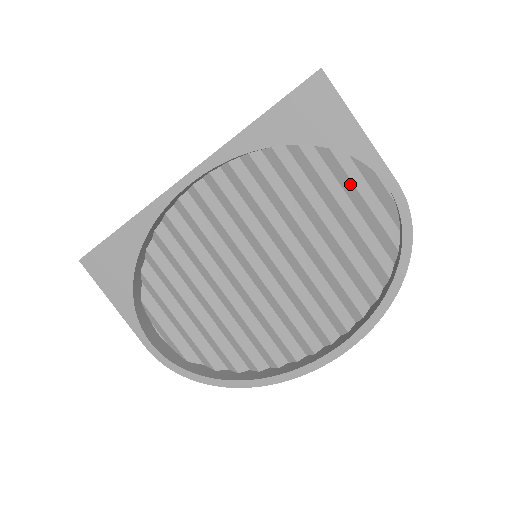
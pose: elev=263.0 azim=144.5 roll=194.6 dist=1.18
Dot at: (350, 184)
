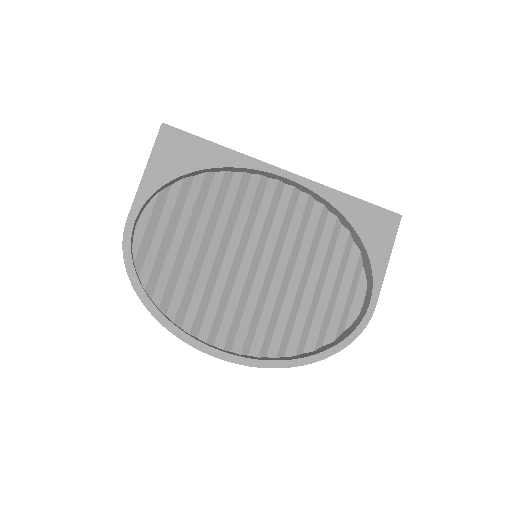
Dot at: (350, 280)
